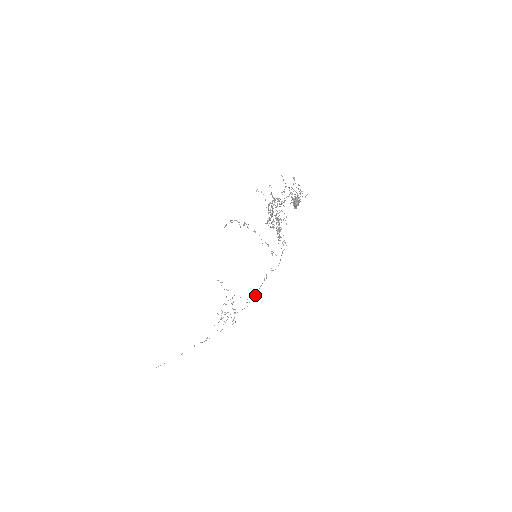
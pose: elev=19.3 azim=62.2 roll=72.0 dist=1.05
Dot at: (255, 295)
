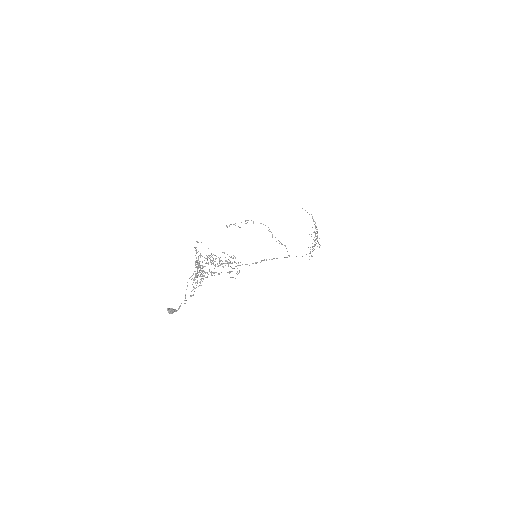
Dot at: occluded
